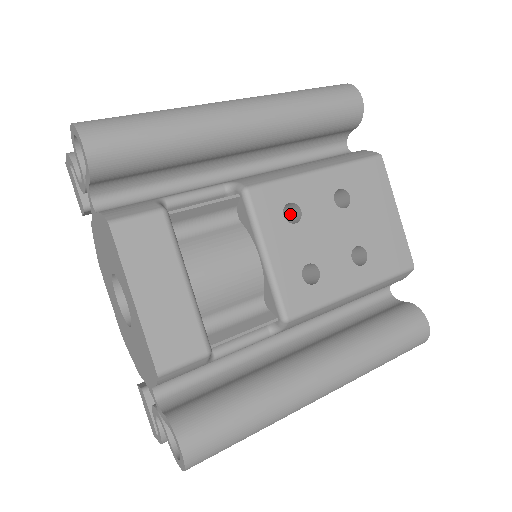
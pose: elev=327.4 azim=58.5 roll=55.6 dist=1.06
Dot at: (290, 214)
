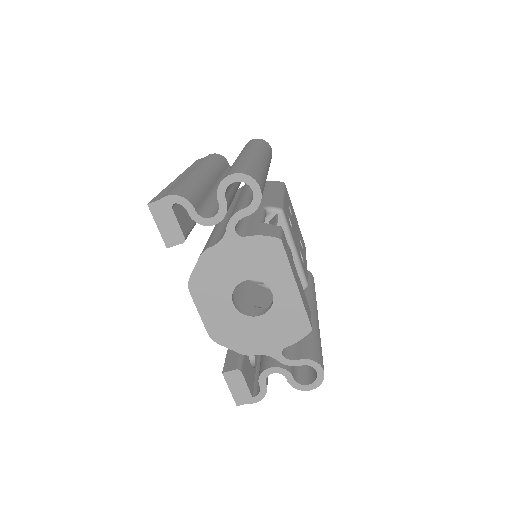
Dot at: occluded
